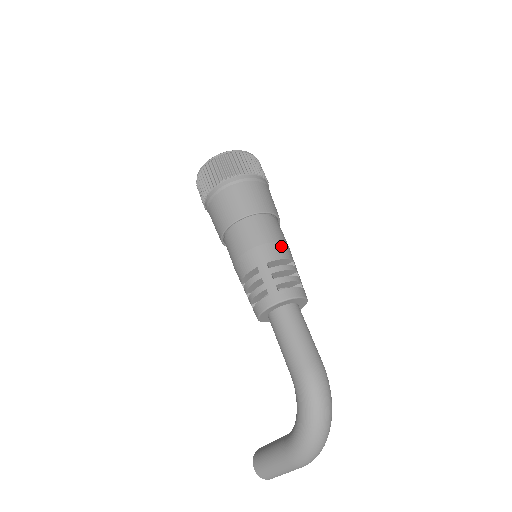
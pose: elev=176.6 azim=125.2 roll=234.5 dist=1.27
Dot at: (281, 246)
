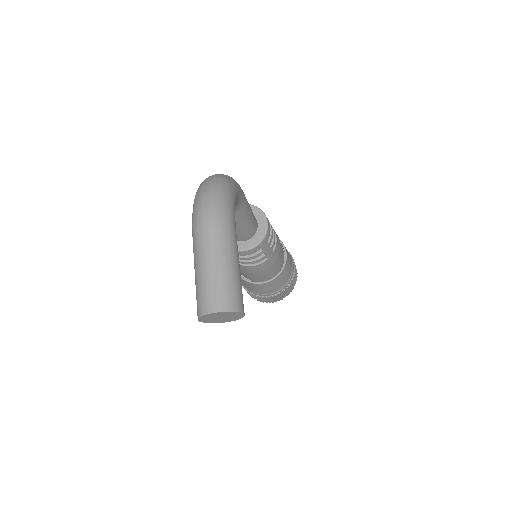
Dot at: occluded
